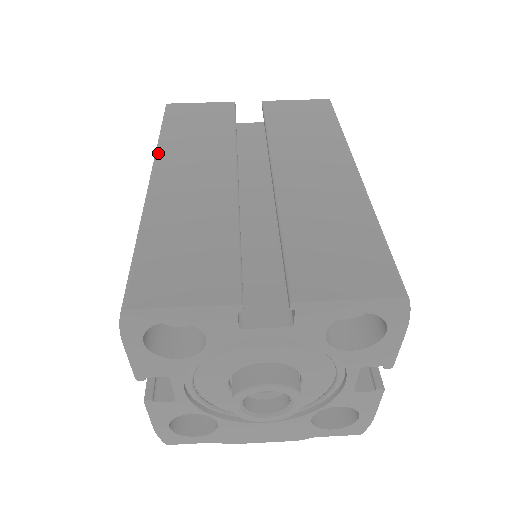
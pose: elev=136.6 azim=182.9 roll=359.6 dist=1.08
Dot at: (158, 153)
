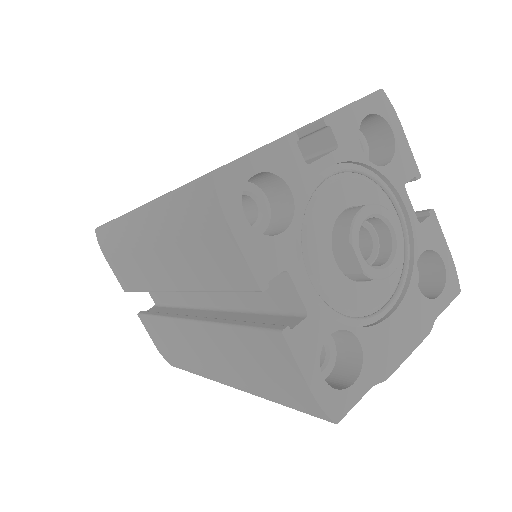
Dot at: (124, 214)
